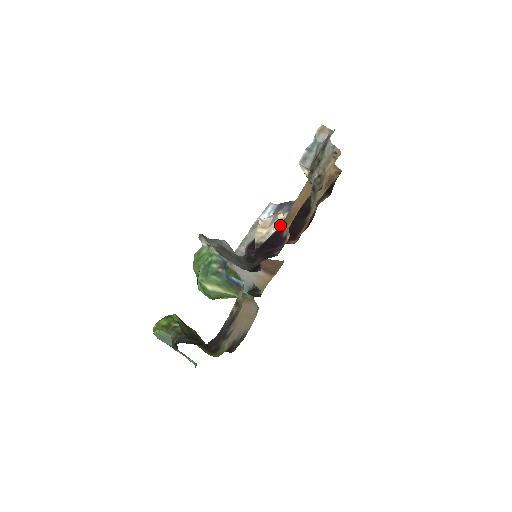
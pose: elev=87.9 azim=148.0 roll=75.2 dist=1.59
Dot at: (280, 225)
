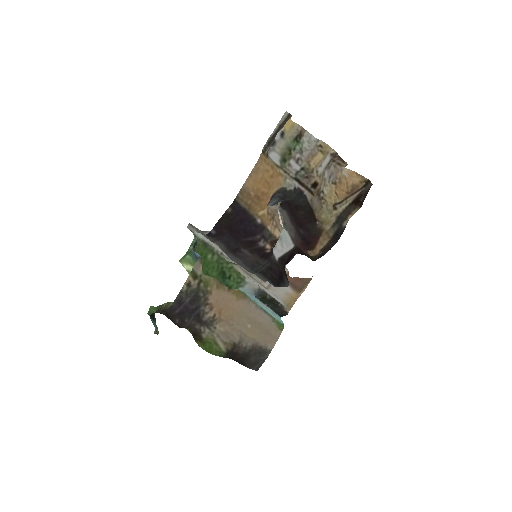
Dot at: occluded
